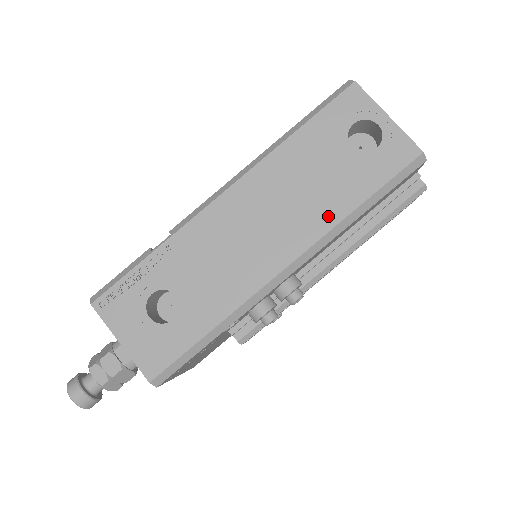
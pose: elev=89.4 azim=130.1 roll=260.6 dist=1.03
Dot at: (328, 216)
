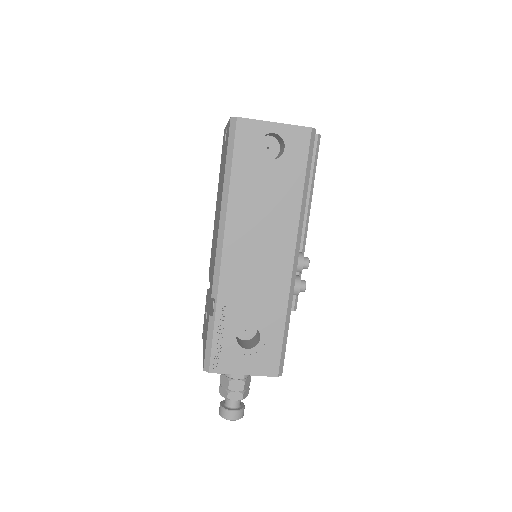
Dot at: (292, 211)
